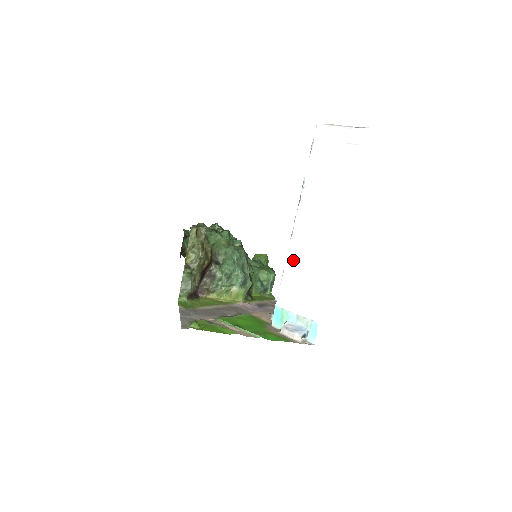
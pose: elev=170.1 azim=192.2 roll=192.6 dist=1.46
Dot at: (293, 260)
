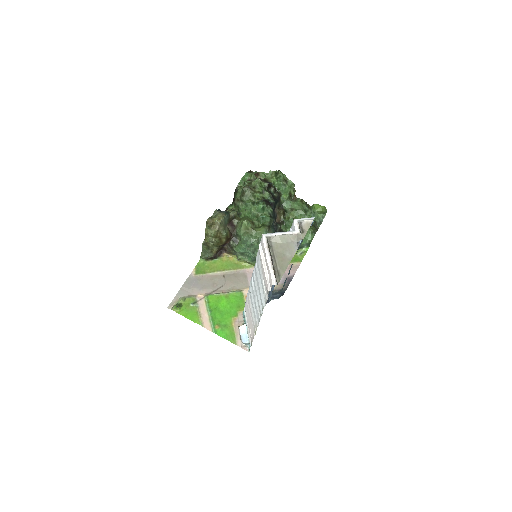
Dot at: (249, 299)
